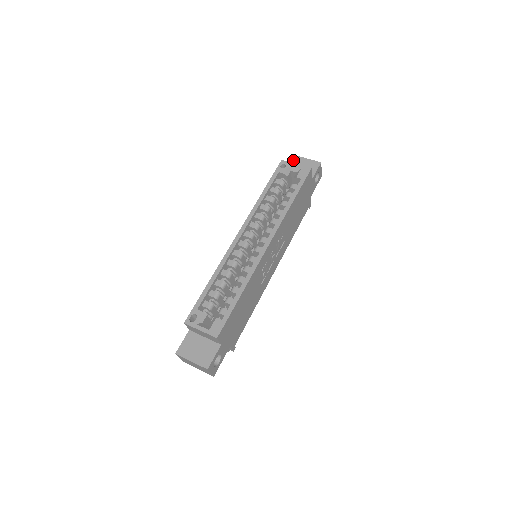
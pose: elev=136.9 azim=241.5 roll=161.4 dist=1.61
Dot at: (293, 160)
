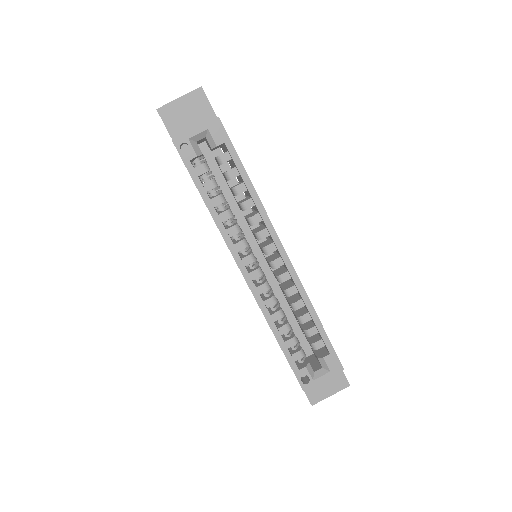
Dot at: (167, 117)
